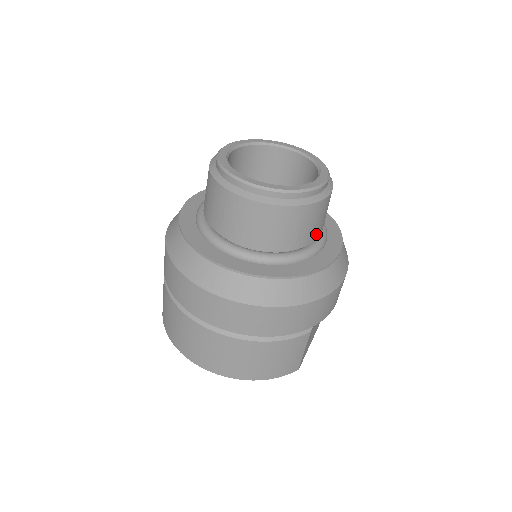
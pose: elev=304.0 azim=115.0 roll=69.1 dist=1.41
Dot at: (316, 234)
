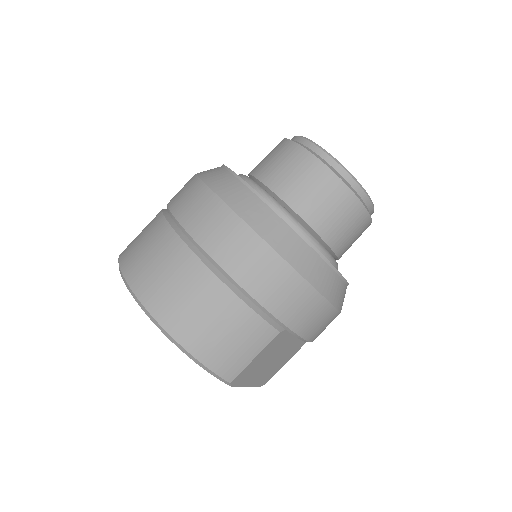
Dot at: (339, 245)
